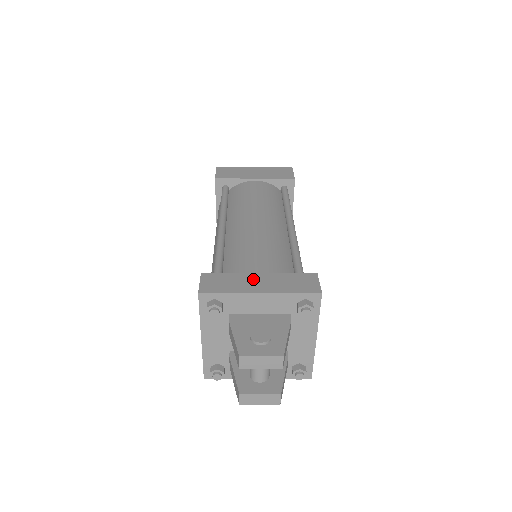
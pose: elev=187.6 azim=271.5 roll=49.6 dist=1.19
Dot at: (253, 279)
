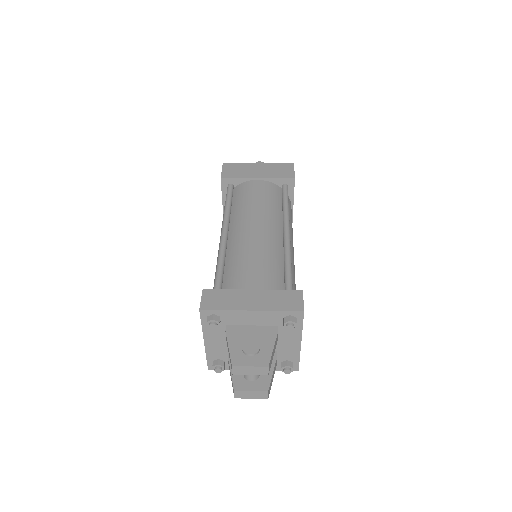
Dot at: (247, 296)
